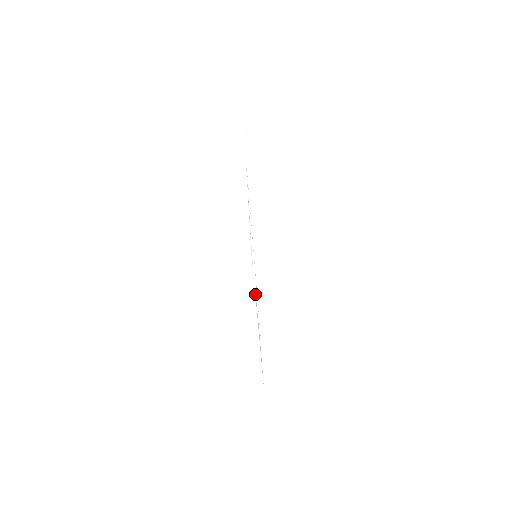
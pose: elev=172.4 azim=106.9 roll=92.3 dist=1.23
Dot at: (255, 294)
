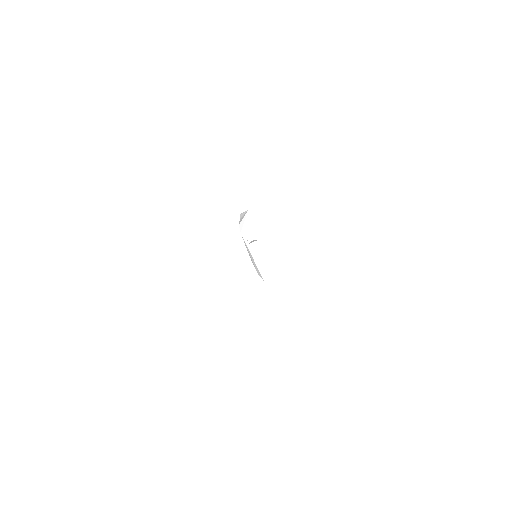
Dot at: occluded
